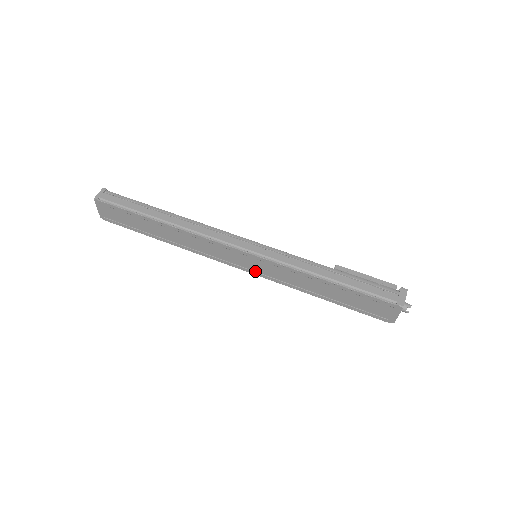
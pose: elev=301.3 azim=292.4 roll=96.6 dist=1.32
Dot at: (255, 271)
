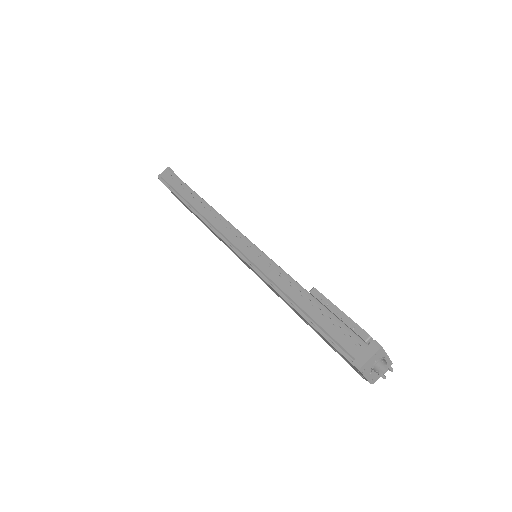
Dot at: occluded
